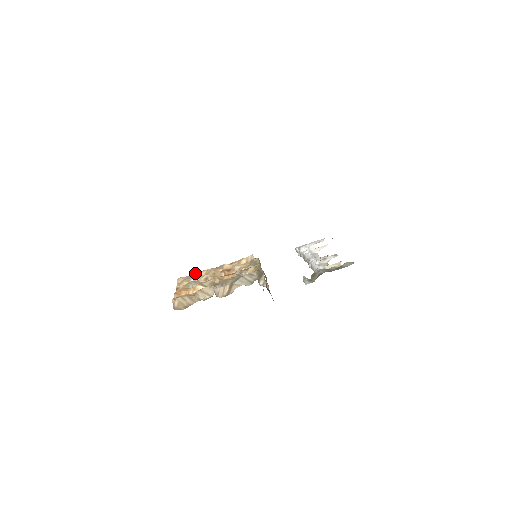
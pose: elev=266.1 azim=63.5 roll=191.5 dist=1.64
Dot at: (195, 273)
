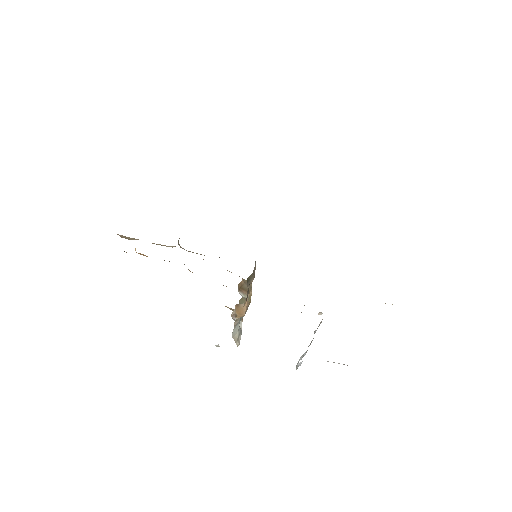
Dot at: occluded
